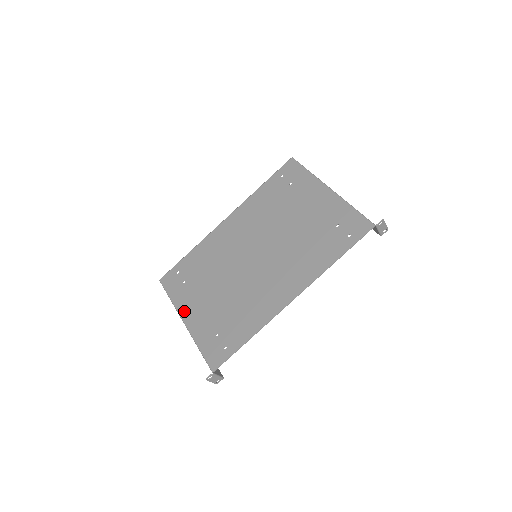
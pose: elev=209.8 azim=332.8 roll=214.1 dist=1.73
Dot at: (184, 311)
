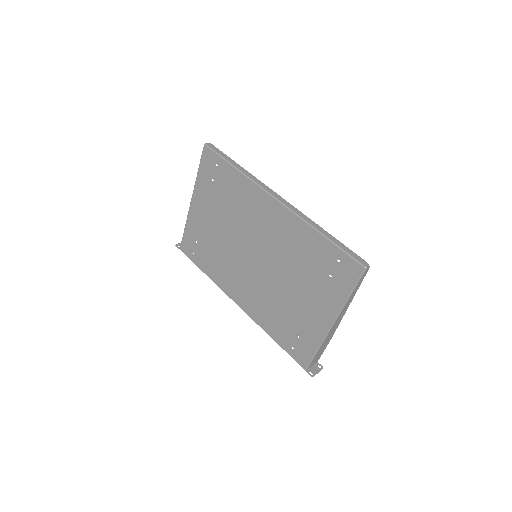
Dot at: (196, 197)
